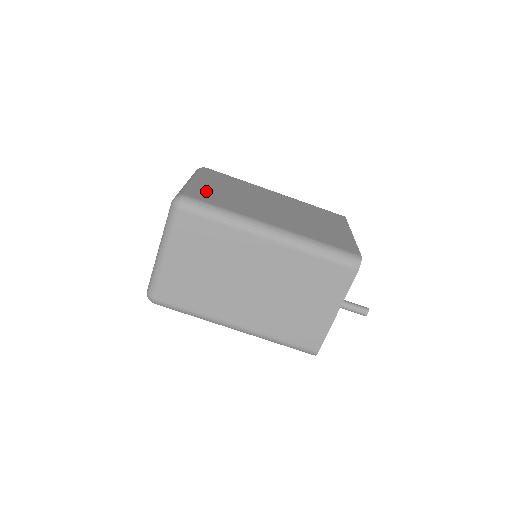
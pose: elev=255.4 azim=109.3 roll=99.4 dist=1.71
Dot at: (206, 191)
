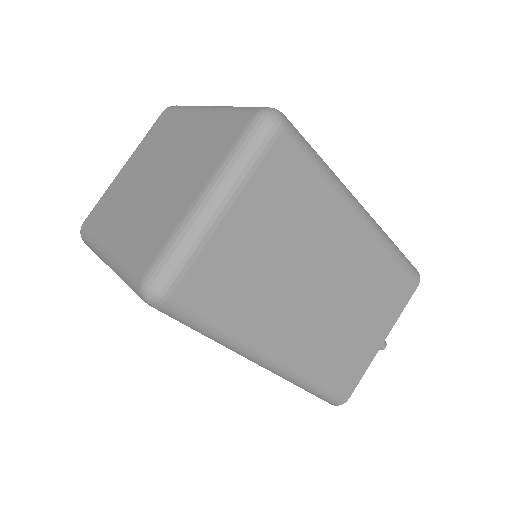
Dot at: occluded
